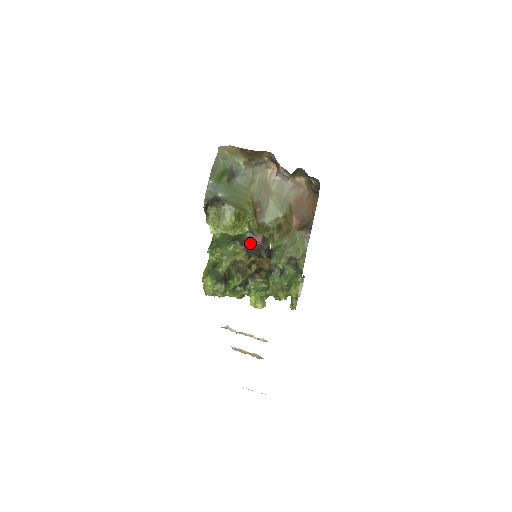
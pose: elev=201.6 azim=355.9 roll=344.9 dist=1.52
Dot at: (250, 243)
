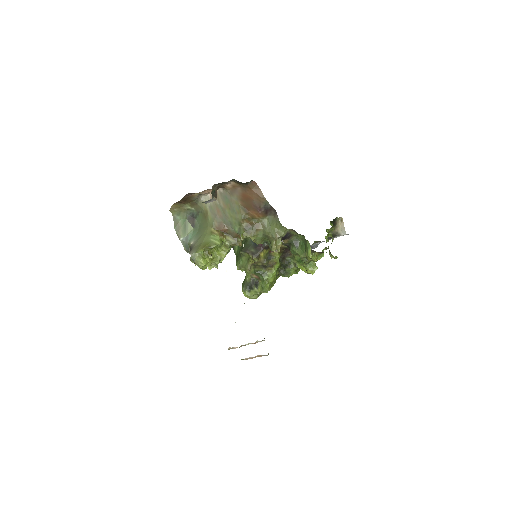
Dot at: (254, 243)
